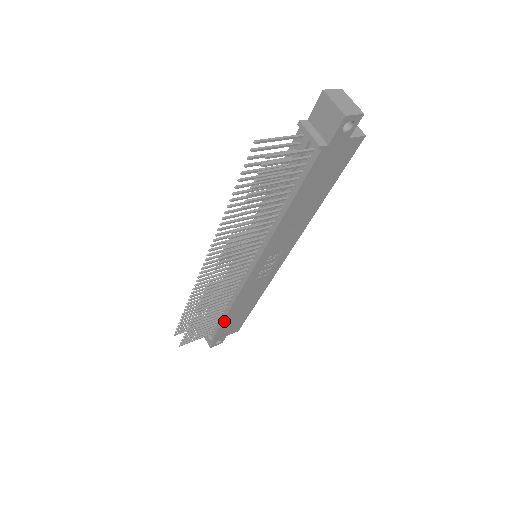
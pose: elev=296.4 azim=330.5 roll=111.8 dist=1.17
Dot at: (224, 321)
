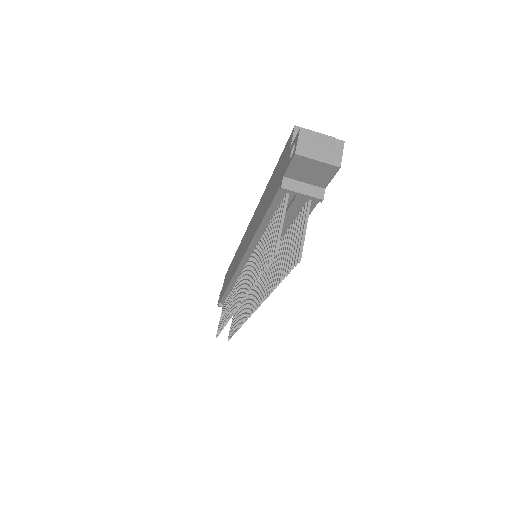
Dot at: occluded
